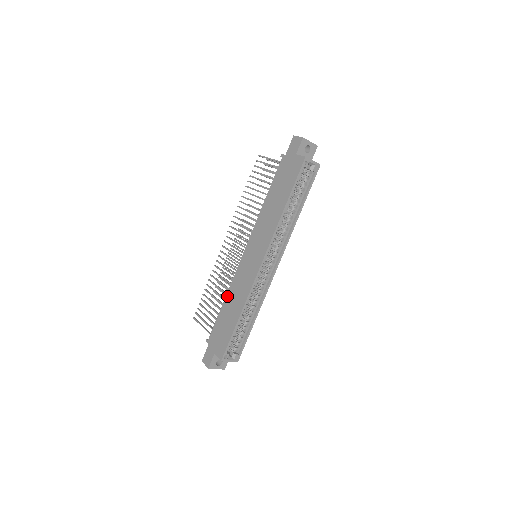
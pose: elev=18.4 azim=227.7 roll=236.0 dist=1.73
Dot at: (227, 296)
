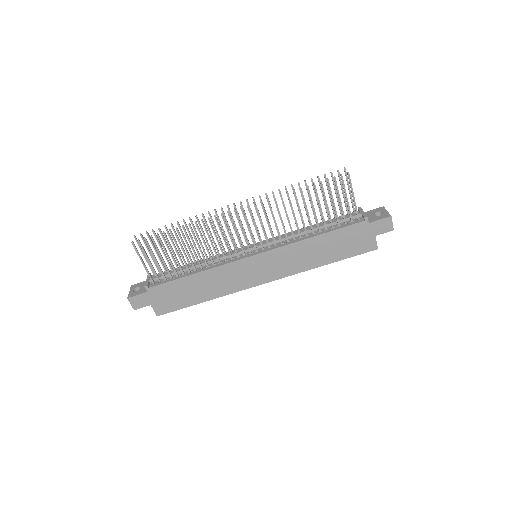
Dot at: (203, 274)
